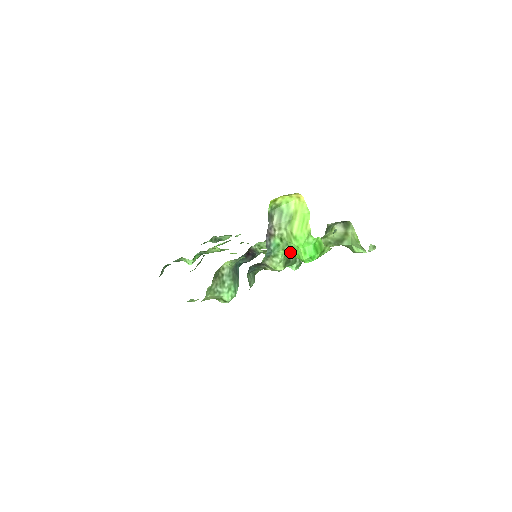
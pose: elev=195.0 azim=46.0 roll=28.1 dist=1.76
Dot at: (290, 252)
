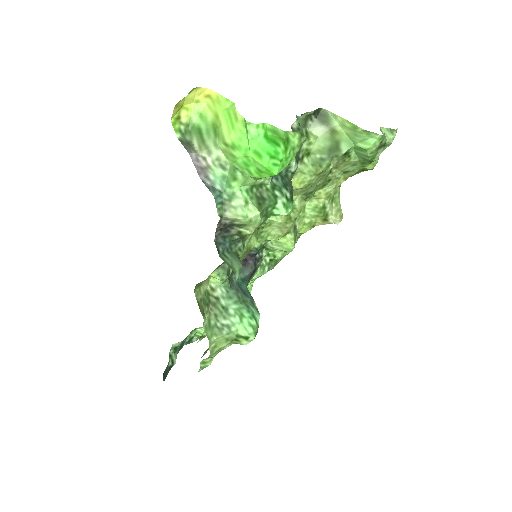
Dot at: (248, 178)
